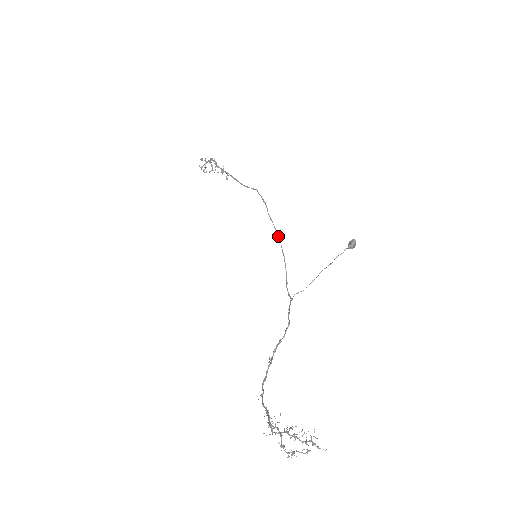
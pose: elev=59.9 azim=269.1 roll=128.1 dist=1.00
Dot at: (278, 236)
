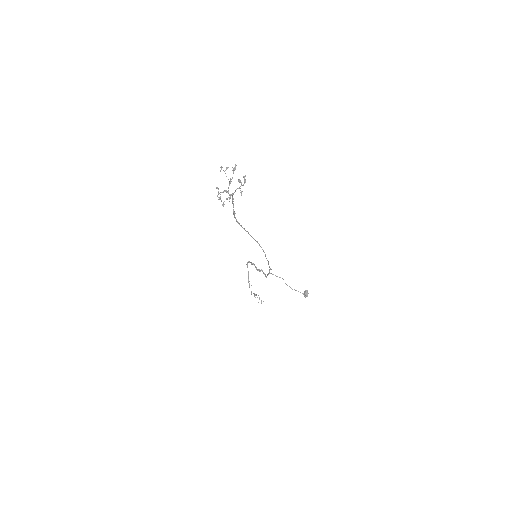
Dot at: (271, 269)
